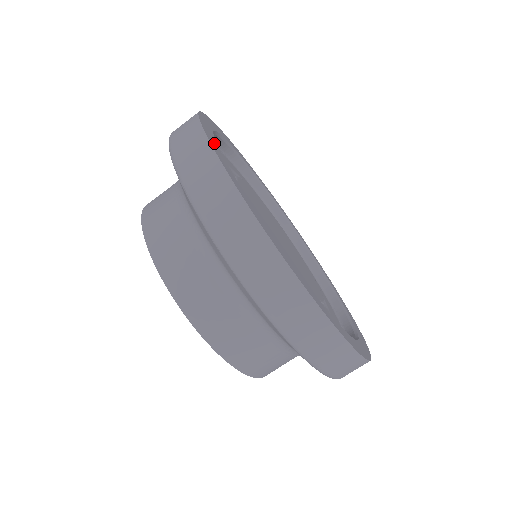
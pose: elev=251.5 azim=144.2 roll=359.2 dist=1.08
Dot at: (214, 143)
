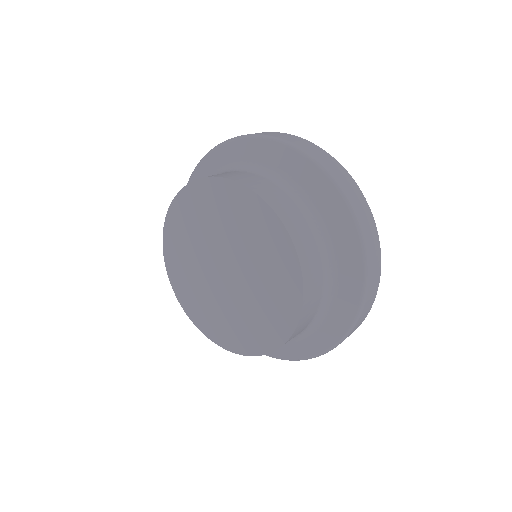
Dot at: occluded
